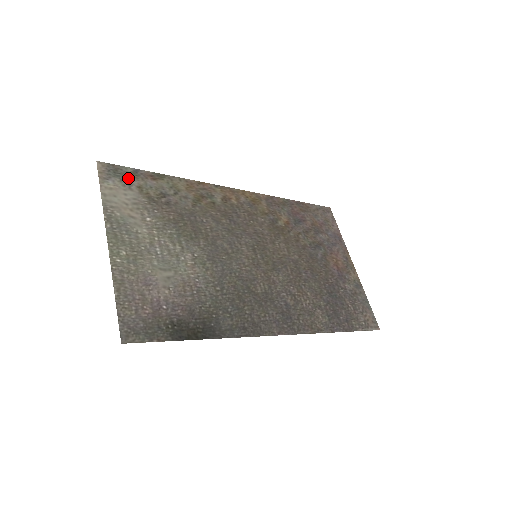
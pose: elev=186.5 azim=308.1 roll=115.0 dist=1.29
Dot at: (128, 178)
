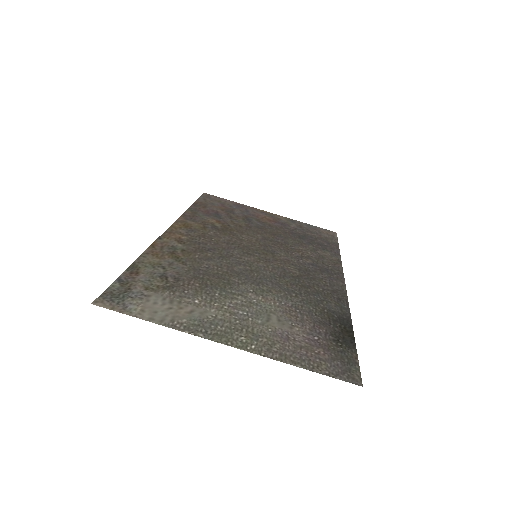
Dot at: (129, 291)
